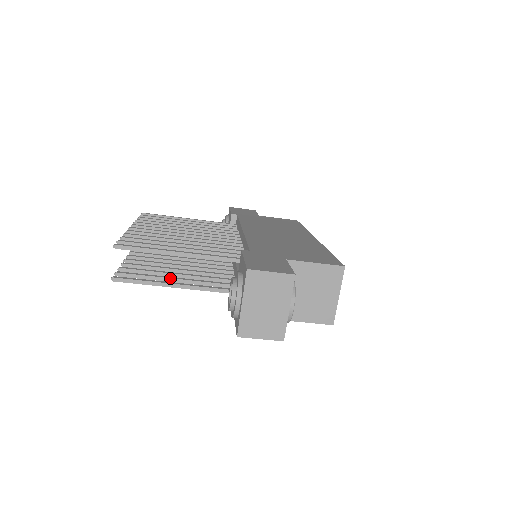
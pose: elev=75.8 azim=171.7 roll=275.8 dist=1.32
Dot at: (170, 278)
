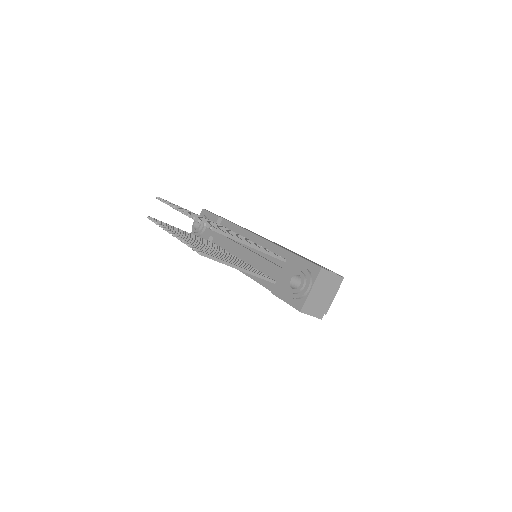
Dot at: (229, 261)
